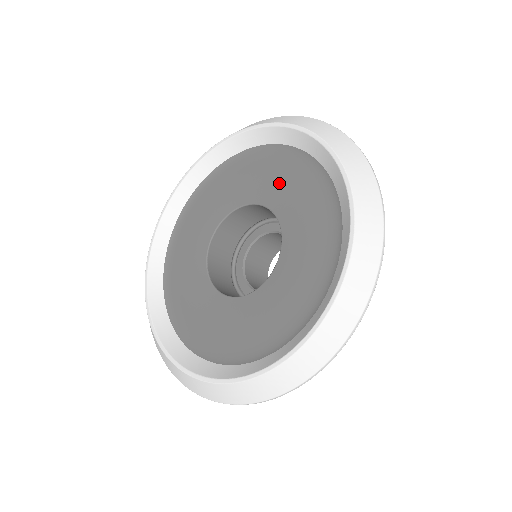
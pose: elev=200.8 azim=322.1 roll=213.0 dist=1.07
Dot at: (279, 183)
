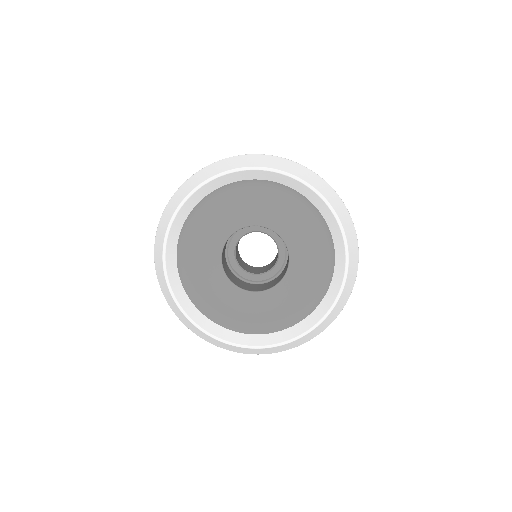
Dot at: (267, 208)
